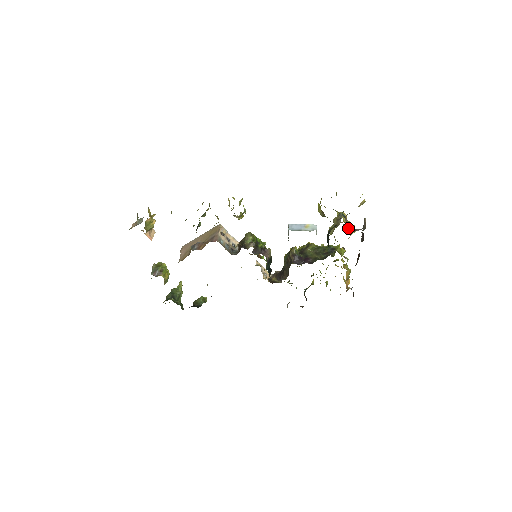
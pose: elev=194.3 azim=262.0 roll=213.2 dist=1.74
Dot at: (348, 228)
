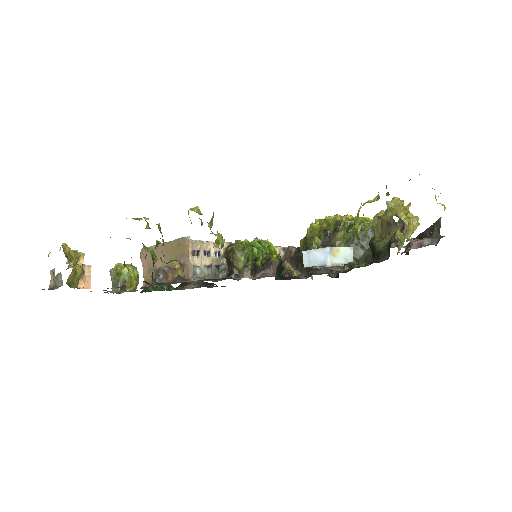
Dot at: occluded
